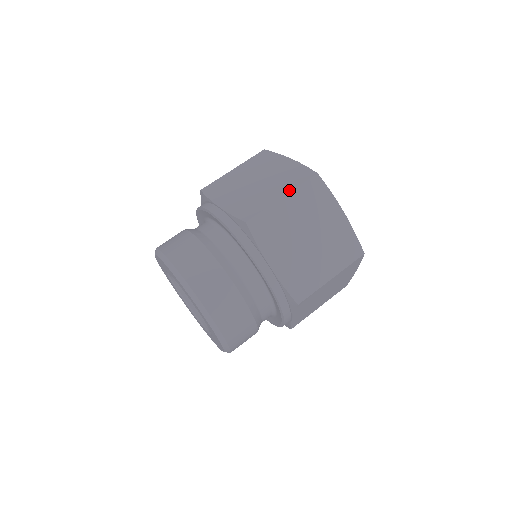
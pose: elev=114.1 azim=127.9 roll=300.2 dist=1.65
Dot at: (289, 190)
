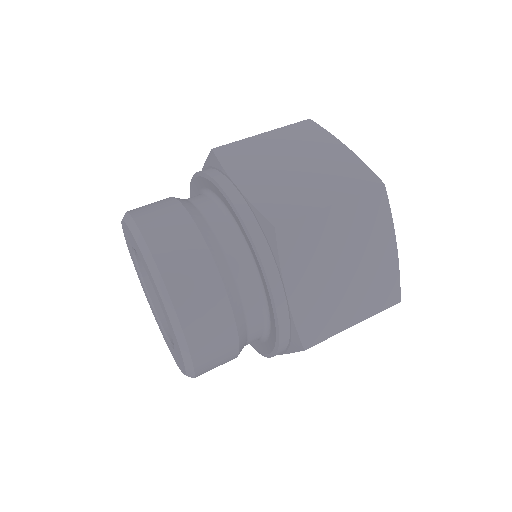
Dot at: (343, 197)
